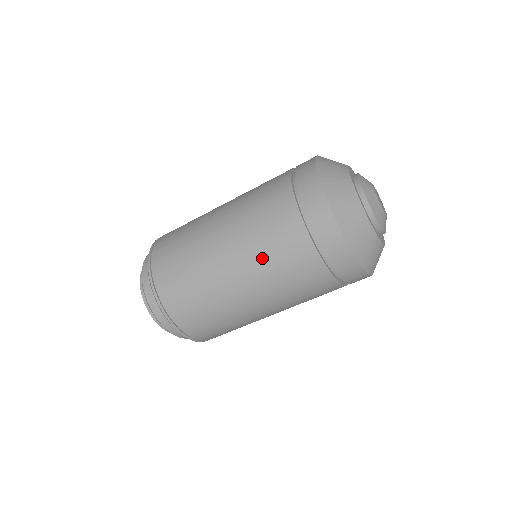
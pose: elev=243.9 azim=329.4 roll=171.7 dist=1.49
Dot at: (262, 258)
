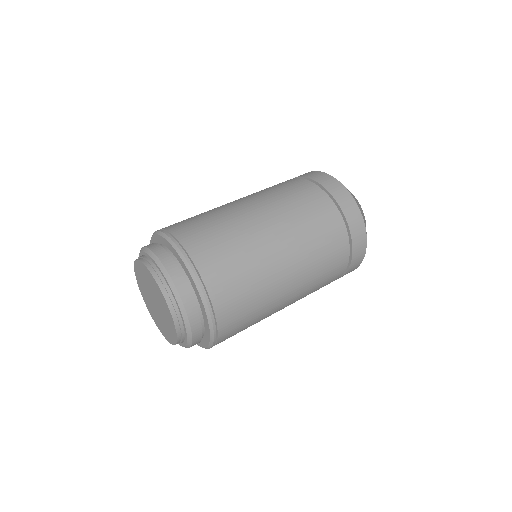
Dot at: (289, 208)
